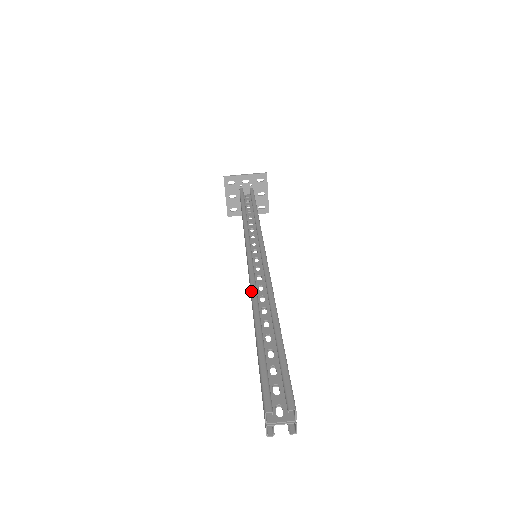
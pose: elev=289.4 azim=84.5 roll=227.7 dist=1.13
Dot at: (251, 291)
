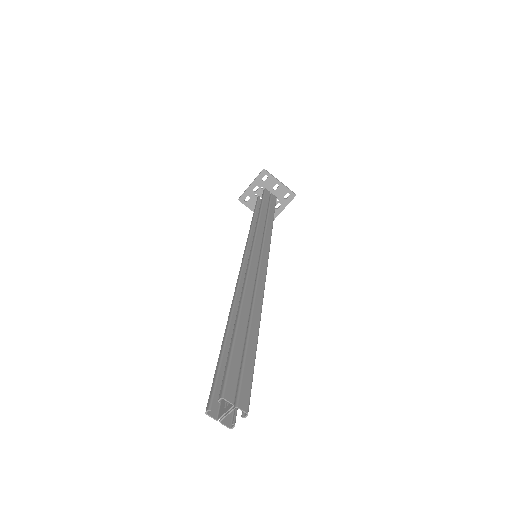
Dot at: occluded
